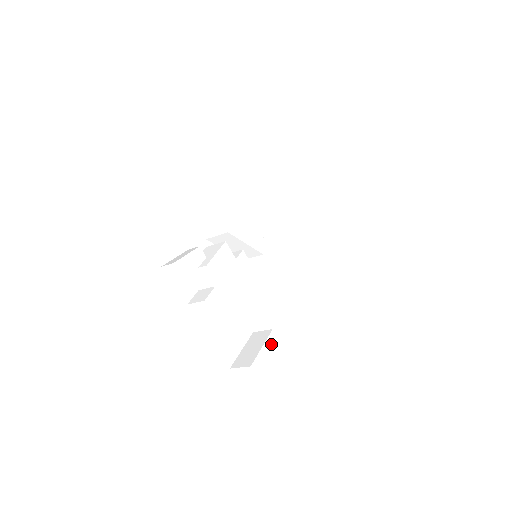
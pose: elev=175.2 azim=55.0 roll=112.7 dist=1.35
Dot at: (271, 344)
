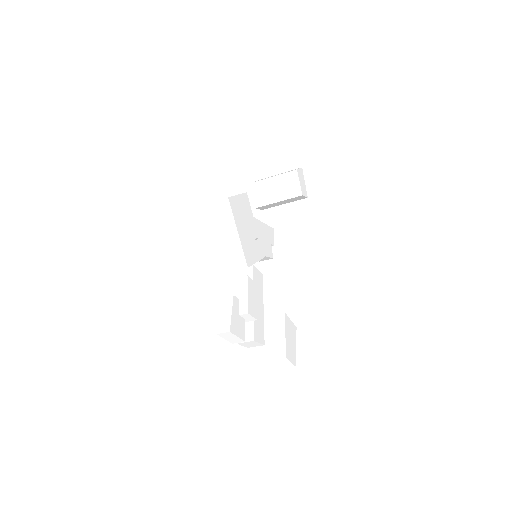
Dot at: (287, 325)
